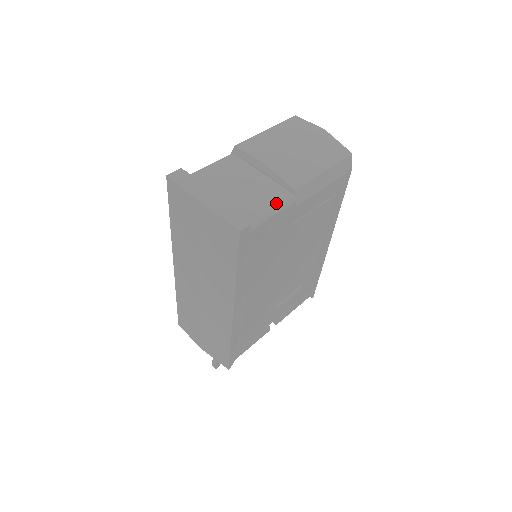
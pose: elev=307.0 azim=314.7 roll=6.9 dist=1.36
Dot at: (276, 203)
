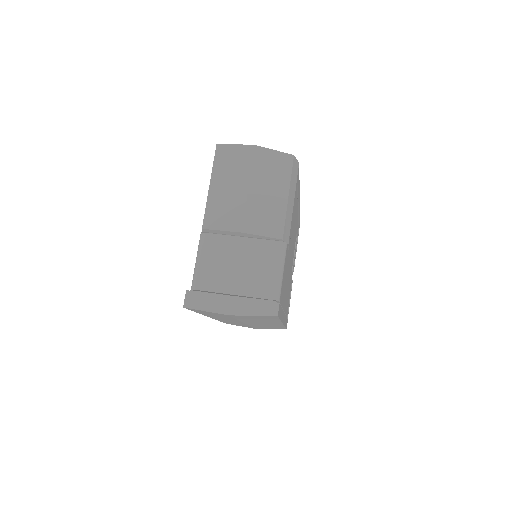
Dot at: (278, 262)
